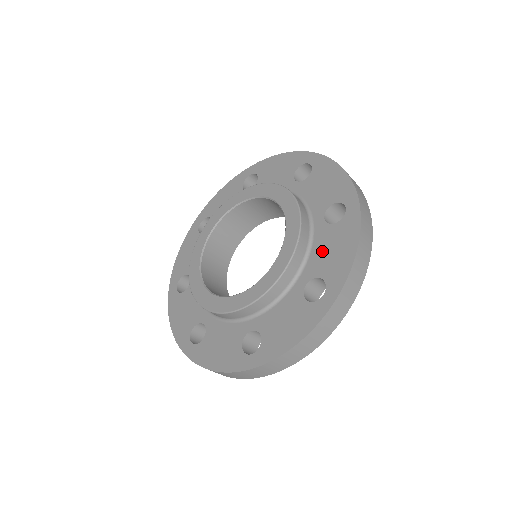
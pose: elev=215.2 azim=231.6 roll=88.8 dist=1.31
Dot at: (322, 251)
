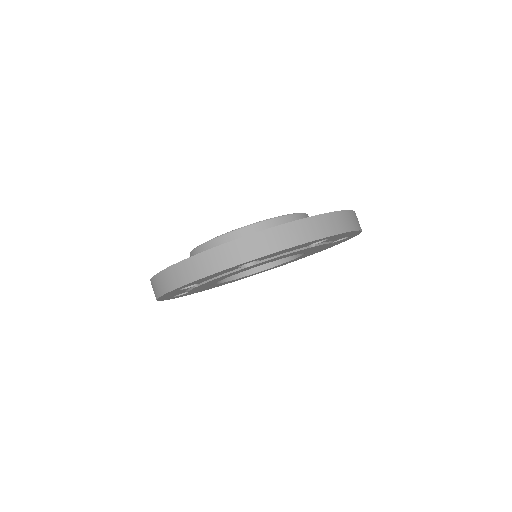
Dot at: occluded
